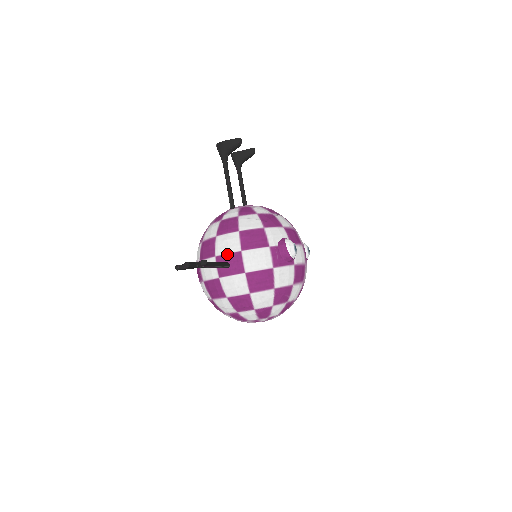
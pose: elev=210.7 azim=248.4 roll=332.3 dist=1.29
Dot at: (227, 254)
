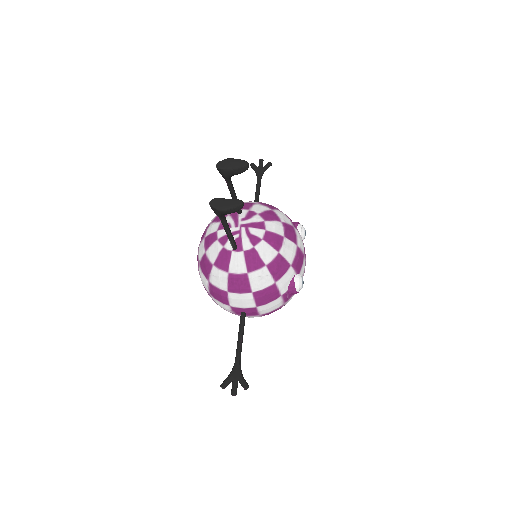
Dot at: (243, 309)
